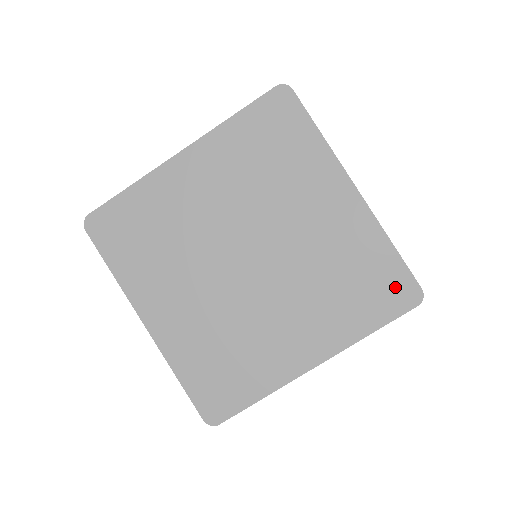
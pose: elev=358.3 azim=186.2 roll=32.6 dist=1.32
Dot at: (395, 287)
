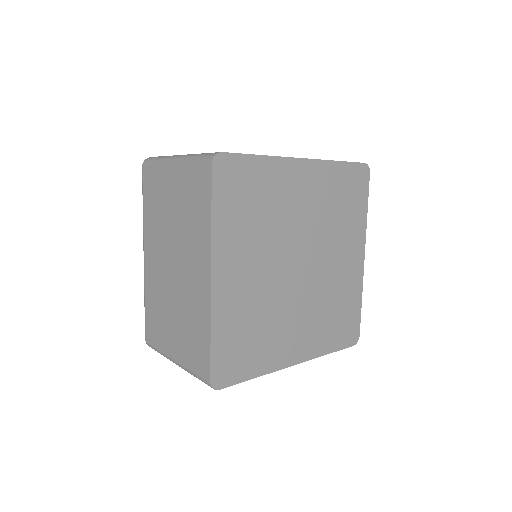
Dot at: (351, 329)
